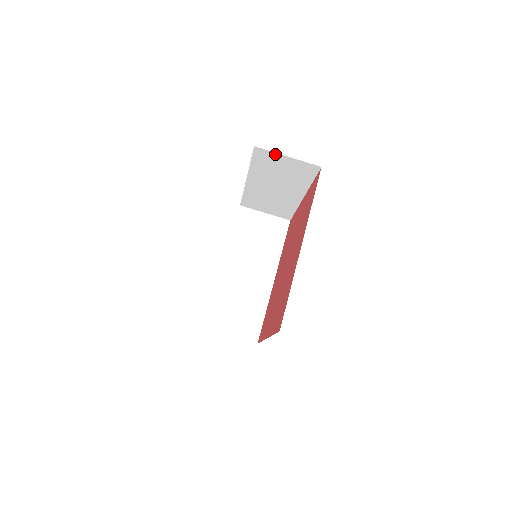
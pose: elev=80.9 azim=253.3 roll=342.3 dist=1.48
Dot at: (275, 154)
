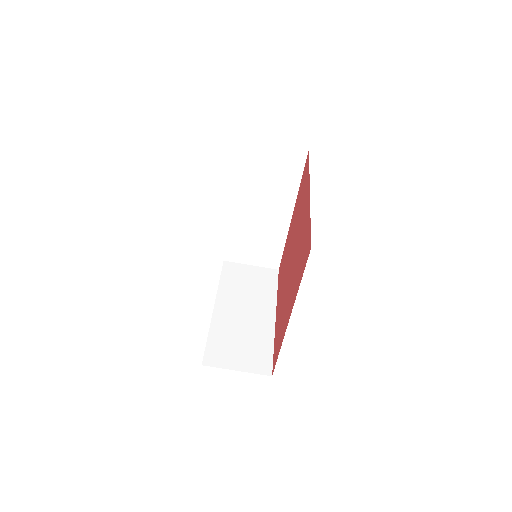
Dot at: occluded
